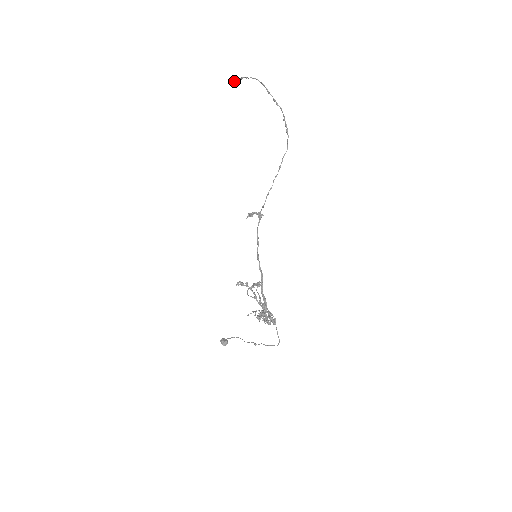
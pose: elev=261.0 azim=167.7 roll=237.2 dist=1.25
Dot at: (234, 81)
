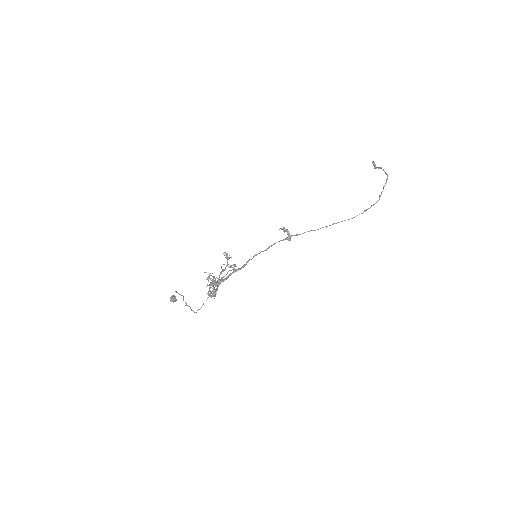
Dot at: (375, 166)
